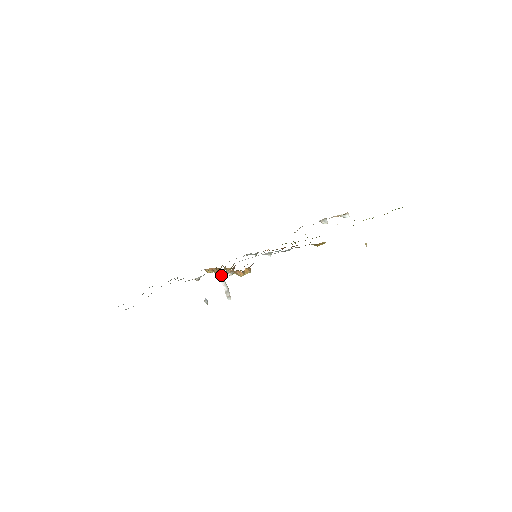
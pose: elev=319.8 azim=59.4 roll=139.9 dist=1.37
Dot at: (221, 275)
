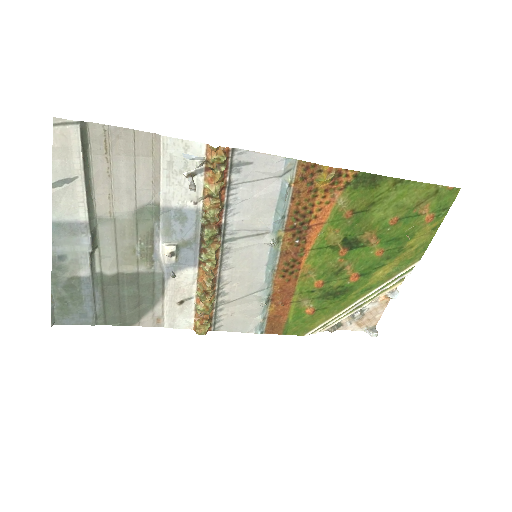
Dot at: (190, 173)
